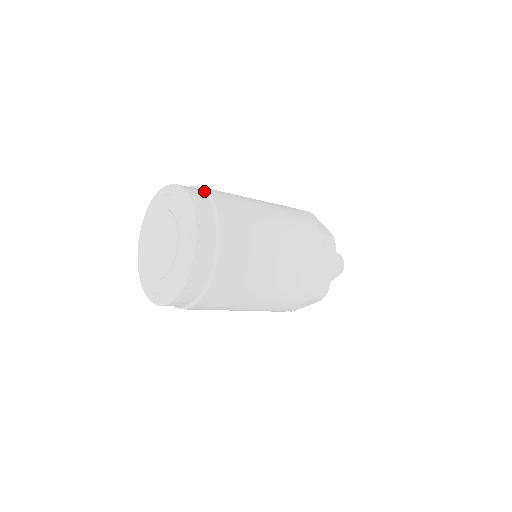
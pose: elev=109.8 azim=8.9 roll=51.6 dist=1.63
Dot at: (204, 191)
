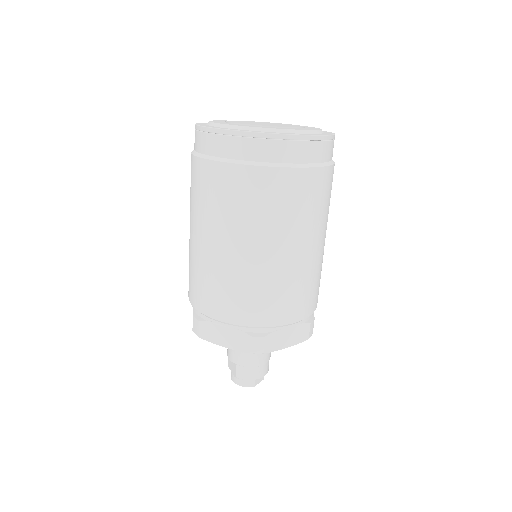
Dot at: occluded
